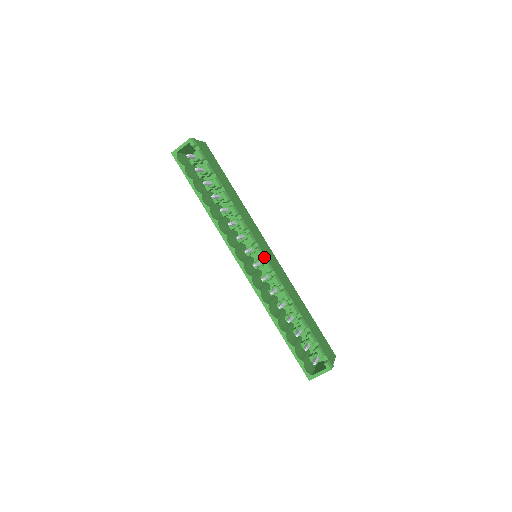
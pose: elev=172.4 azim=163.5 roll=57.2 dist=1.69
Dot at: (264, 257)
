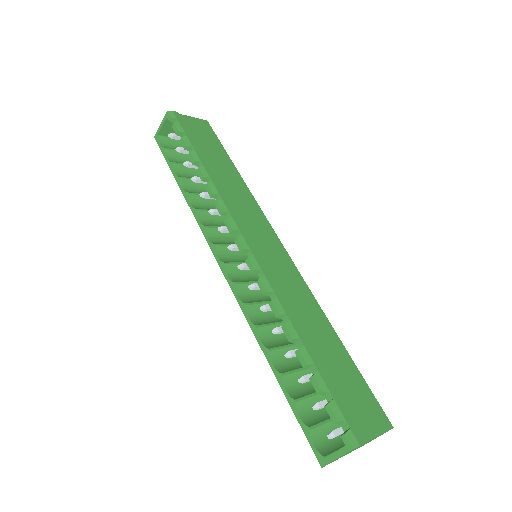
Dot at: (249, 251)
